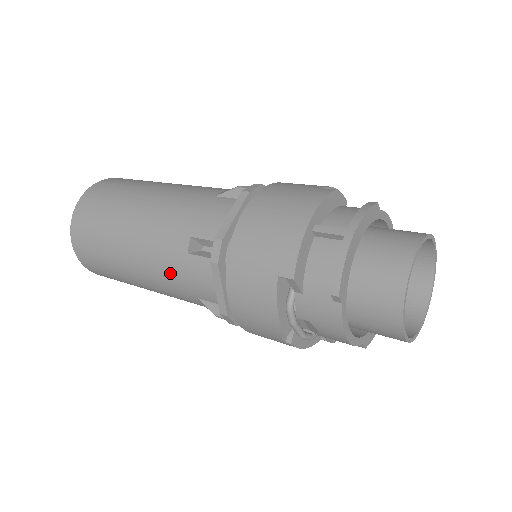
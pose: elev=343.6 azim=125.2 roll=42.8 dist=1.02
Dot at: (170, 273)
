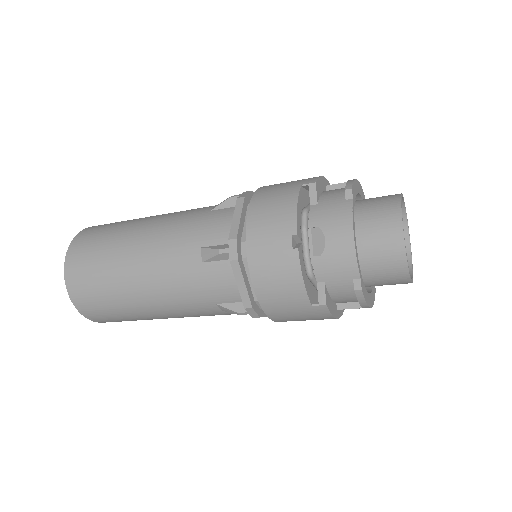
Dot at: (183, 228)
